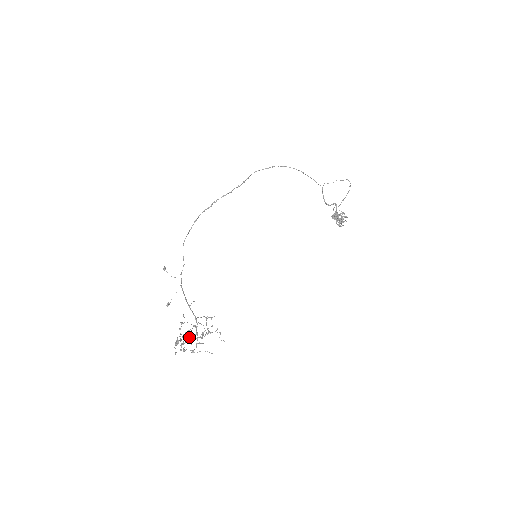
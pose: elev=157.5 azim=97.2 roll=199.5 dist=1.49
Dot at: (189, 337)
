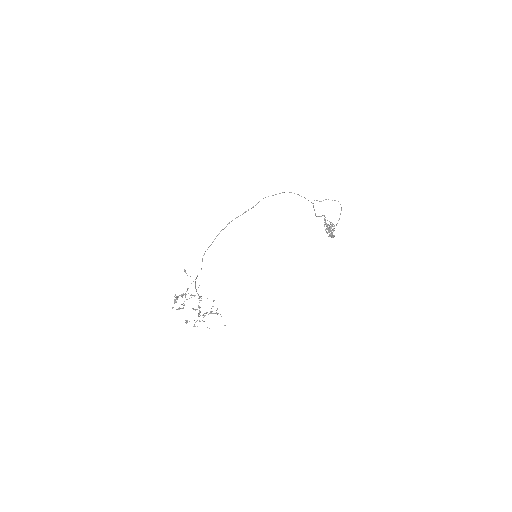
Dot at: (184, 294)
